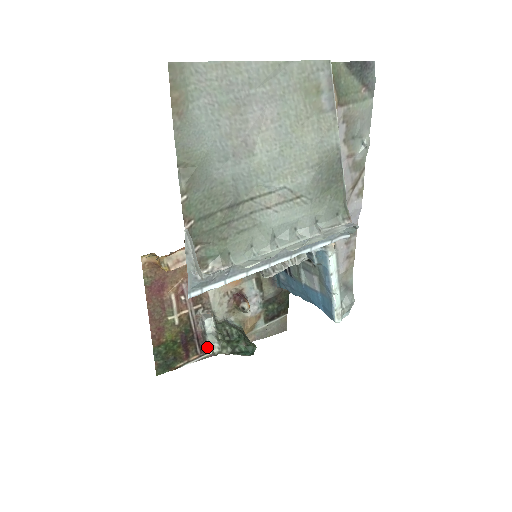
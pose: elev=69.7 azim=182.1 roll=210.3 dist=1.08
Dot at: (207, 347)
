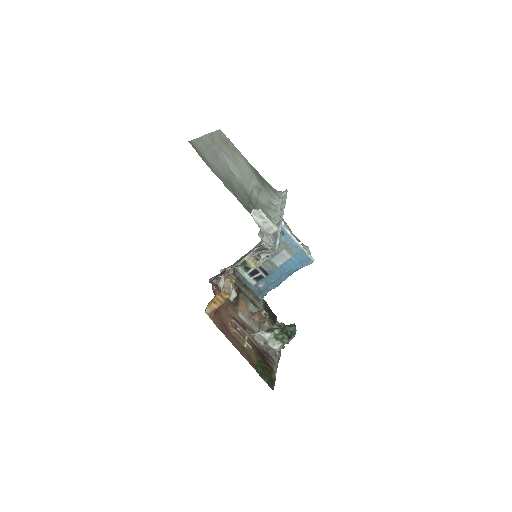
Dot at: (273, 354)
